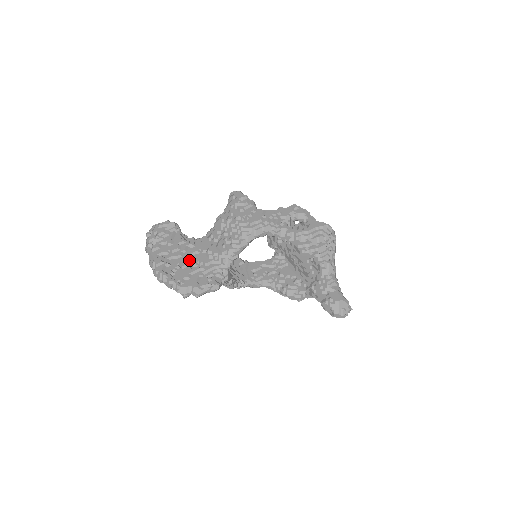
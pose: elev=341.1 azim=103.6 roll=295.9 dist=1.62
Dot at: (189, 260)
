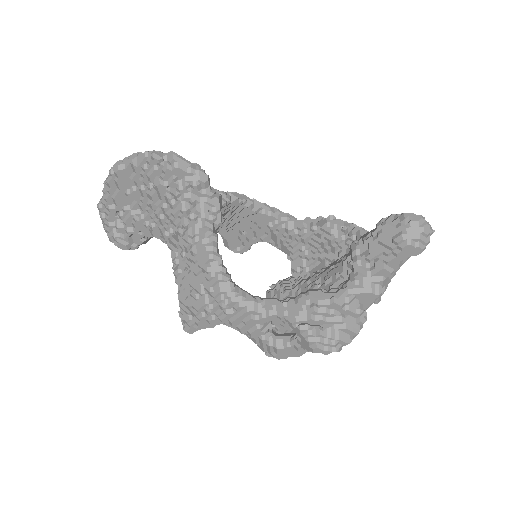
Dot at: occluded
